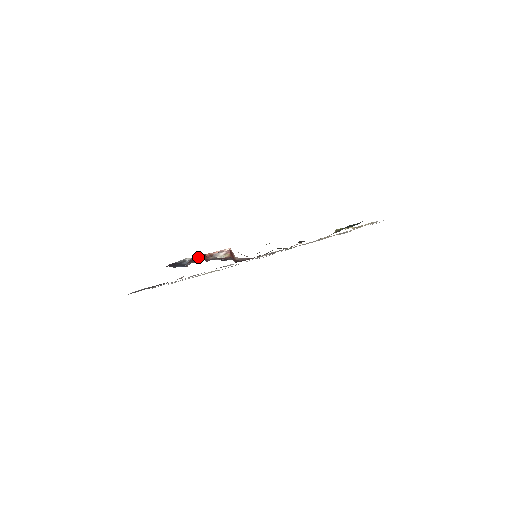
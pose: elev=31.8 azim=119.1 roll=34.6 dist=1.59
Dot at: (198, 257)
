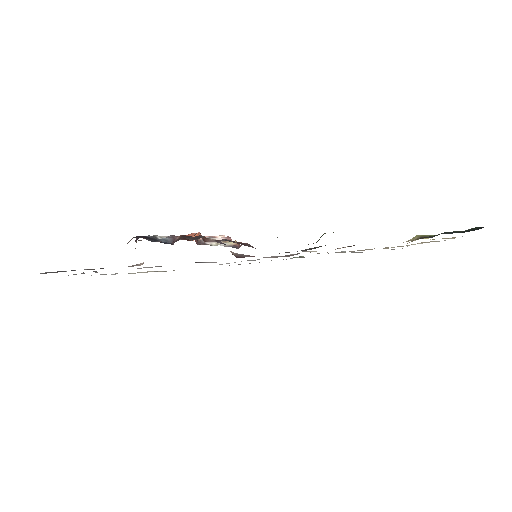
Dot at: occluded
